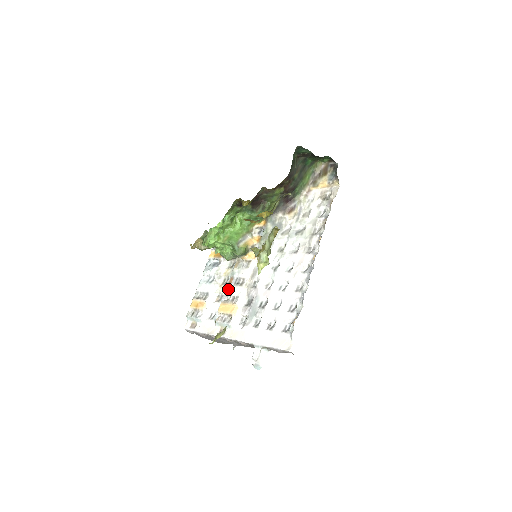
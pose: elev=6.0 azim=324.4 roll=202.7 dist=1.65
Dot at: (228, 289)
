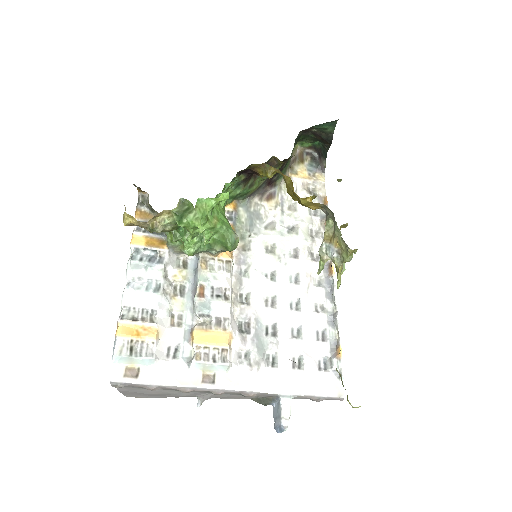
Dot at: (204, 305)
